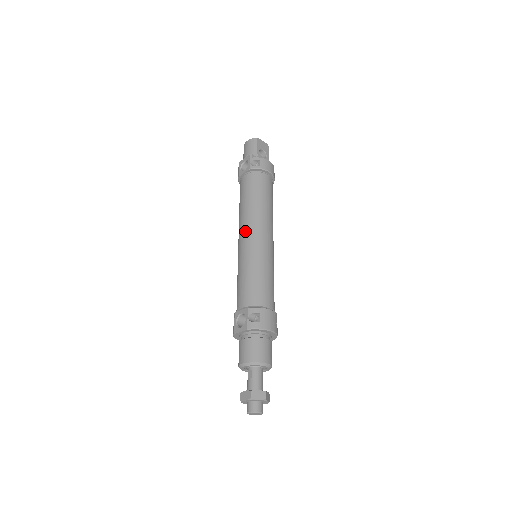
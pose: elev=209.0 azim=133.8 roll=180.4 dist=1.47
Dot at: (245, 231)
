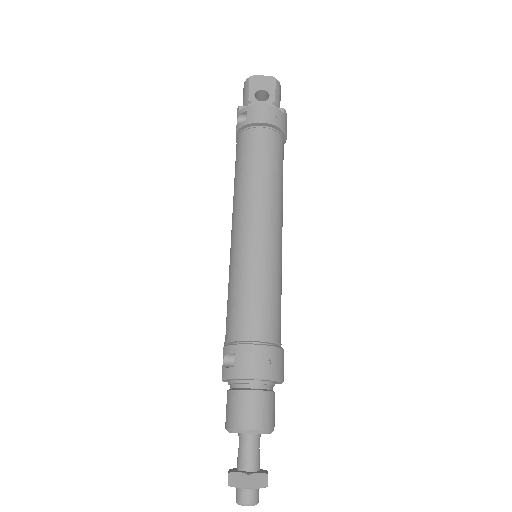
Dot at: occluded
